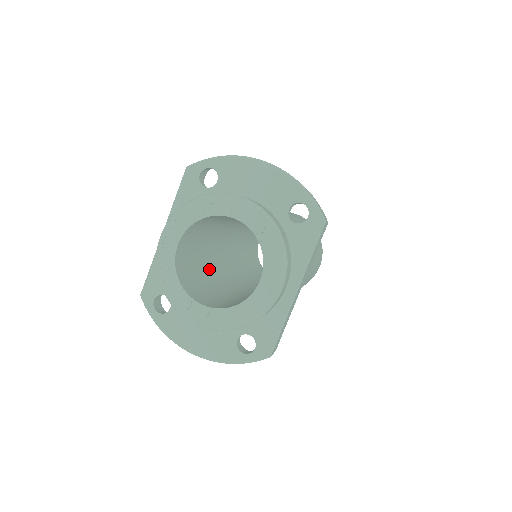
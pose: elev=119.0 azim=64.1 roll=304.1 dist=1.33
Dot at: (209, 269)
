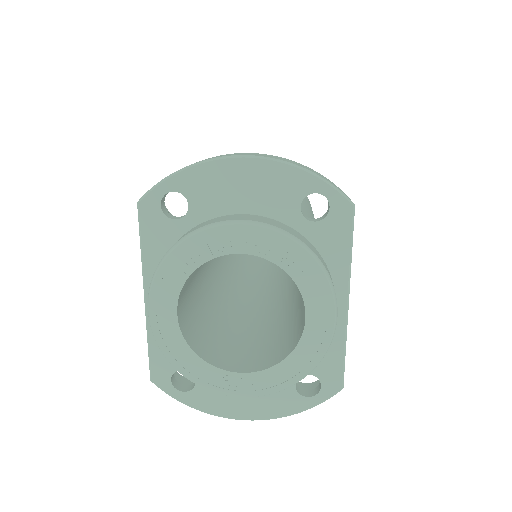
Dot at: (214, 303)
